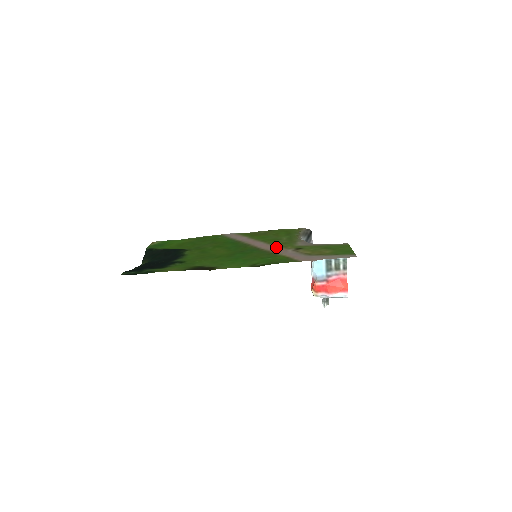
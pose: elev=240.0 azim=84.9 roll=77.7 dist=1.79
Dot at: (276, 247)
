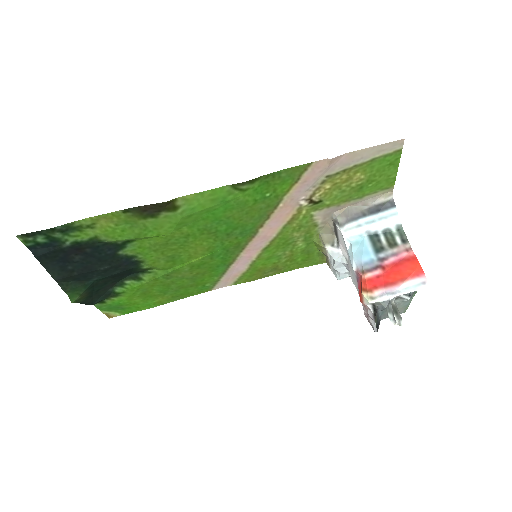
Dot at: (282, 221)
